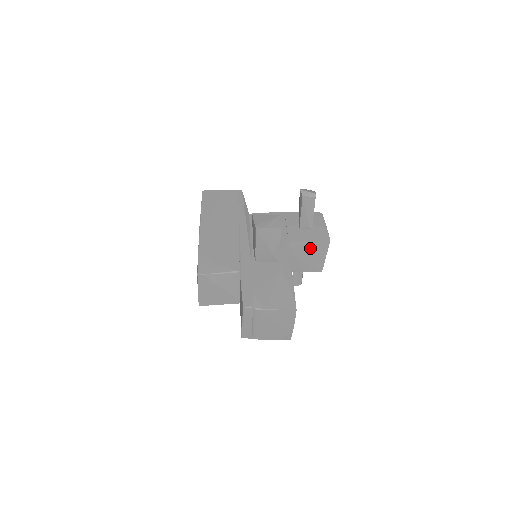
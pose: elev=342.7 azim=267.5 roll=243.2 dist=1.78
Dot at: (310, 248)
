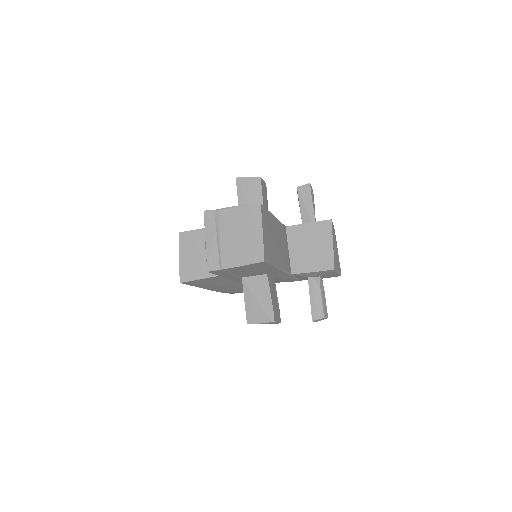
Dot at: (311, 233)
